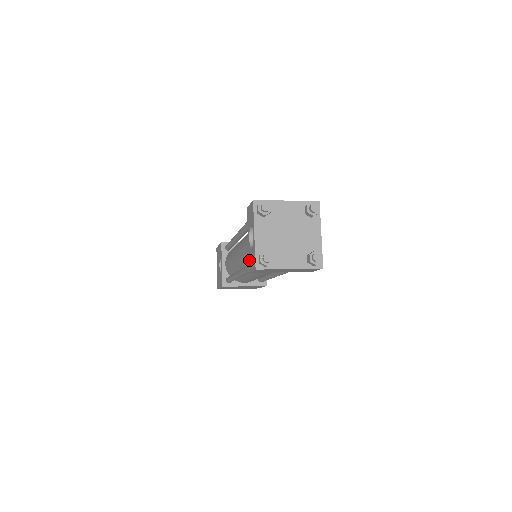
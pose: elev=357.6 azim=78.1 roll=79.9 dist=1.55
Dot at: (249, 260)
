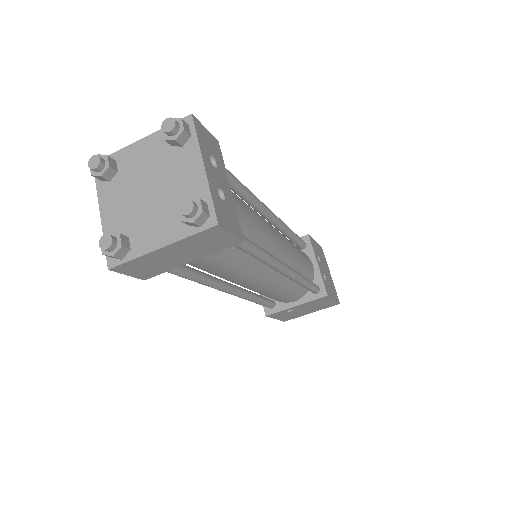
Dot at: occluded
